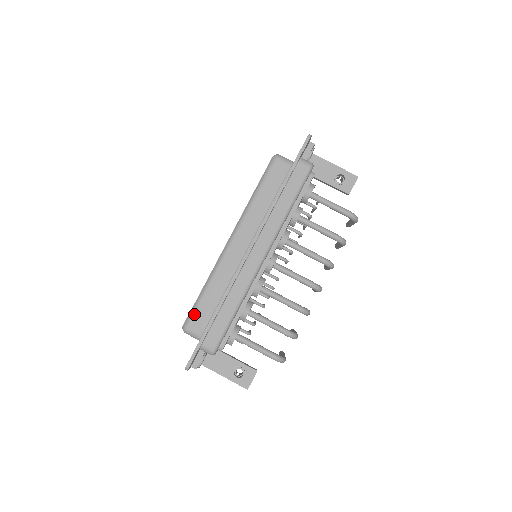
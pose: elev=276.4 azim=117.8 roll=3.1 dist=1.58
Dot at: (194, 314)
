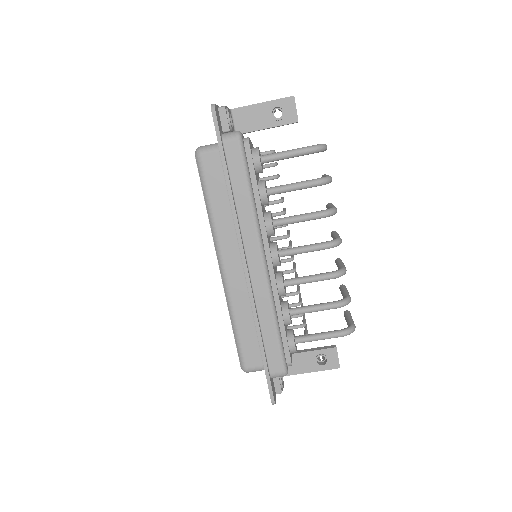
Dot at: (242, 353)
